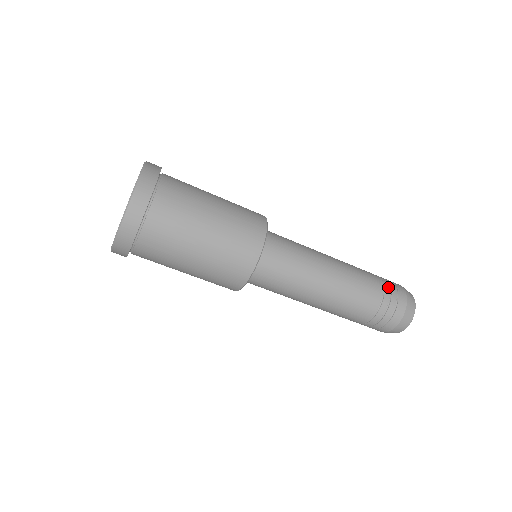
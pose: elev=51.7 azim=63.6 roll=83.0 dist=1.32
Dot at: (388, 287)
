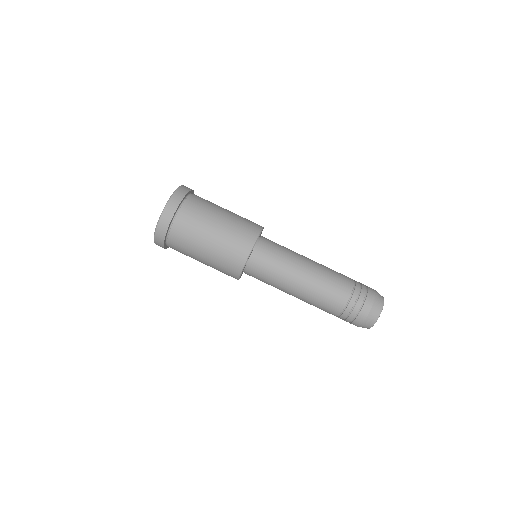
Dot at: occluded
